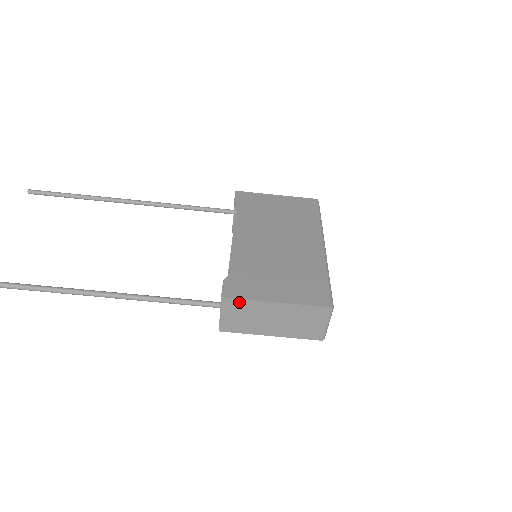
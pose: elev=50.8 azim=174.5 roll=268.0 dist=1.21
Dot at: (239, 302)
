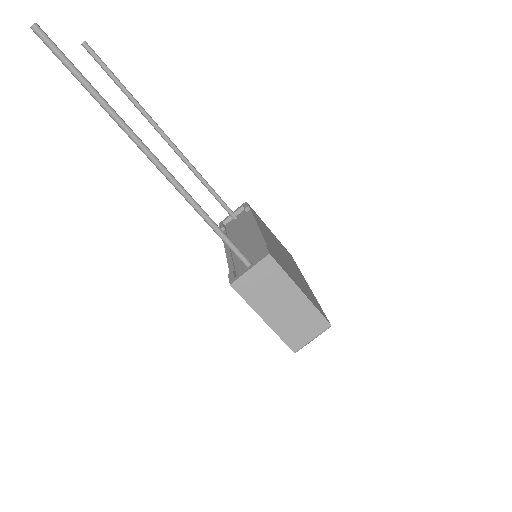
Dot at: (277, 269)
